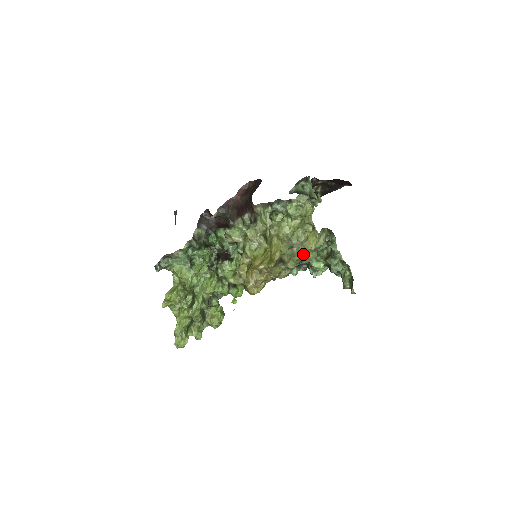
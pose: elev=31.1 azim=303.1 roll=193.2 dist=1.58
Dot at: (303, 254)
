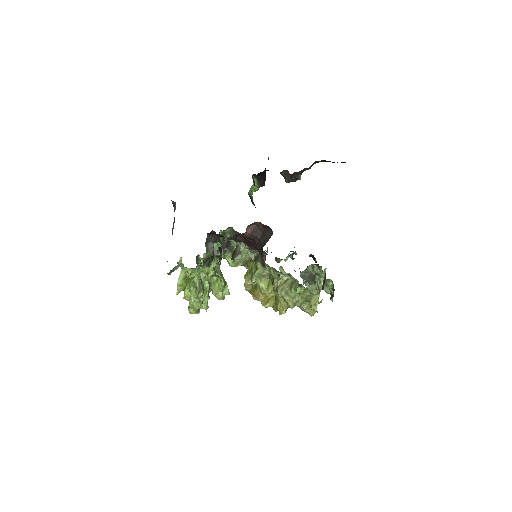
Dot at: occluded
